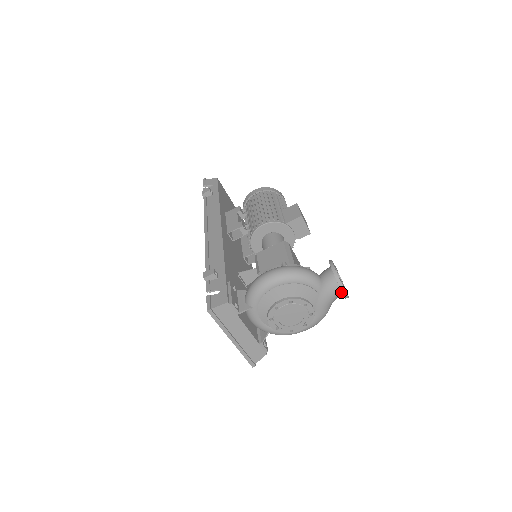
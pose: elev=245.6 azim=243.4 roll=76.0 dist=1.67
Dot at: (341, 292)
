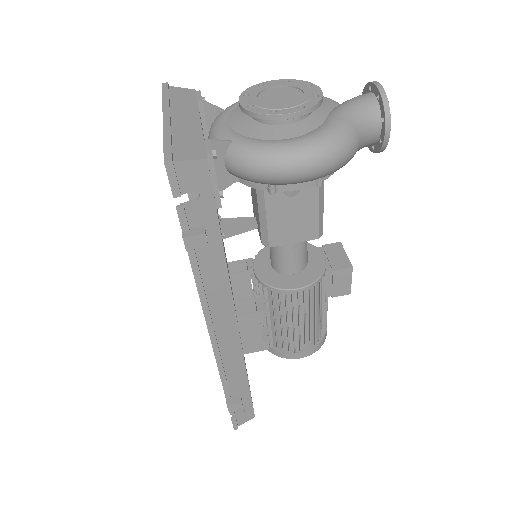
Dot at: (374, 98)
